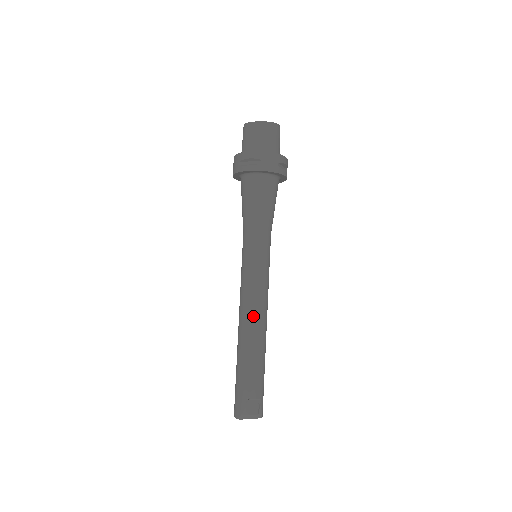
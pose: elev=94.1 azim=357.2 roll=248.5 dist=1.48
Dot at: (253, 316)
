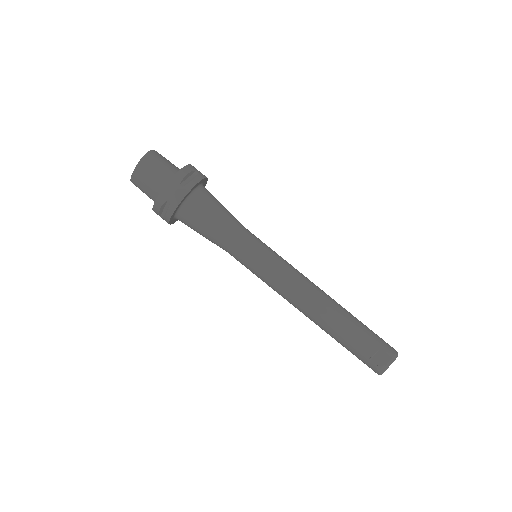
Dot at: (303, 303)
